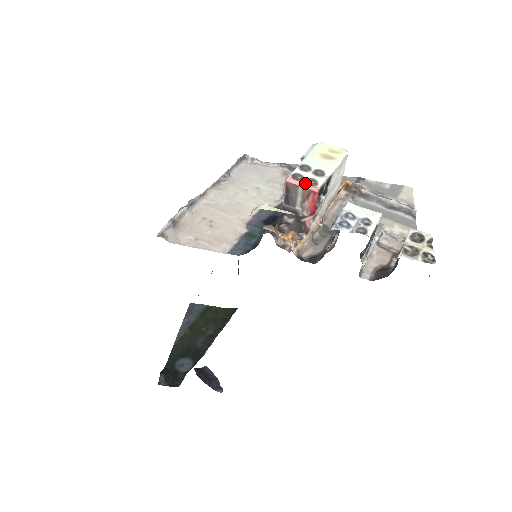
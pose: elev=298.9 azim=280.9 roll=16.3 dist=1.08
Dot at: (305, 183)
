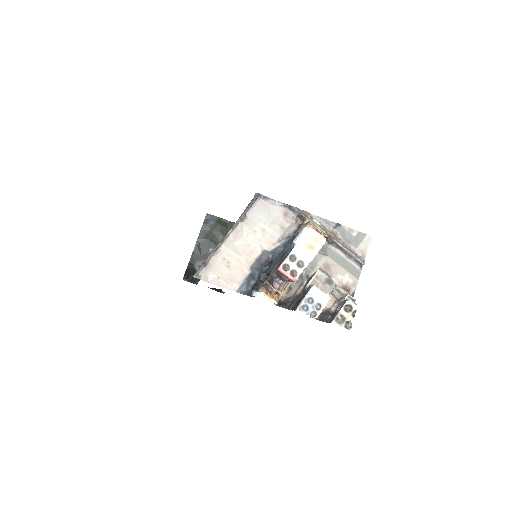
Dot at: (289, 275)
